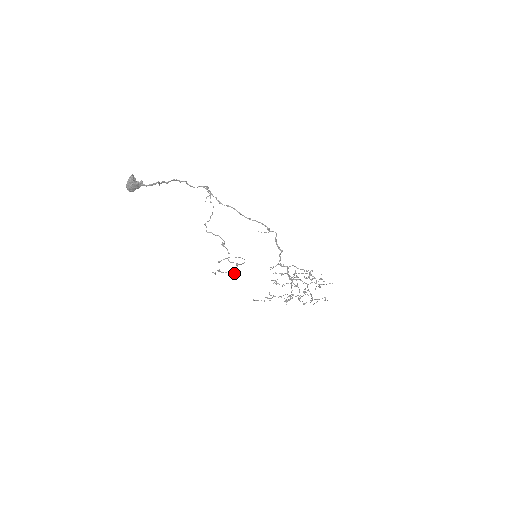
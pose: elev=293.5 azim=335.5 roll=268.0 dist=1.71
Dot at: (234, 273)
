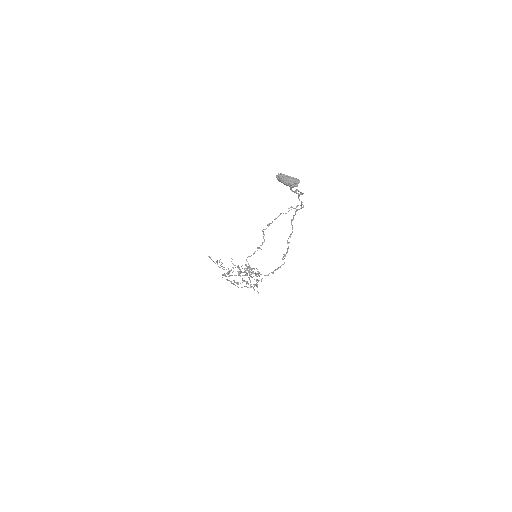
Dot at: (242, 272)
